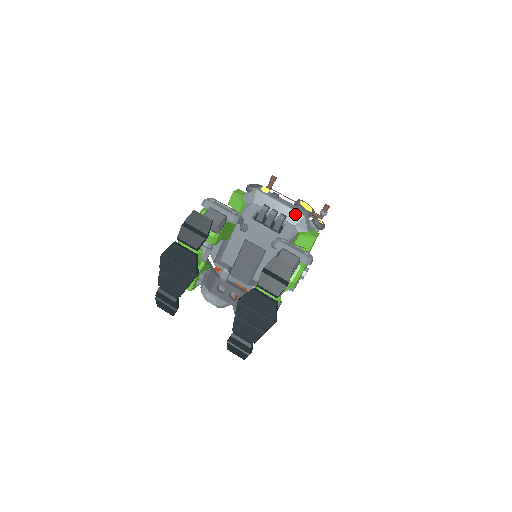
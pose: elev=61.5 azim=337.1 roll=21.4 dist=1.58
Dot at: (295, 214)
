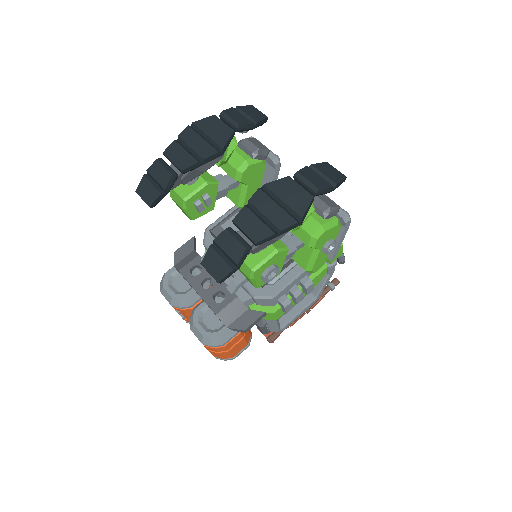
Dot at: occluded
